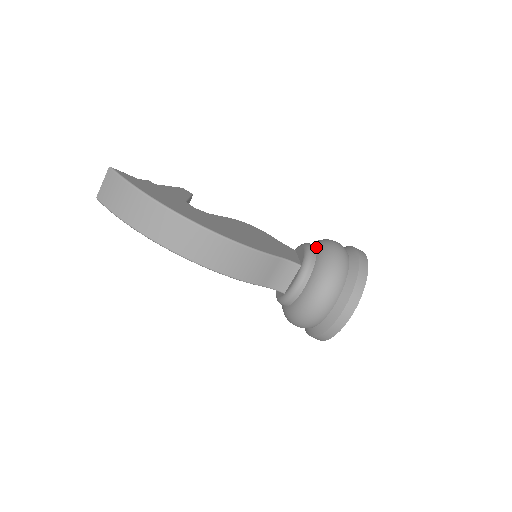
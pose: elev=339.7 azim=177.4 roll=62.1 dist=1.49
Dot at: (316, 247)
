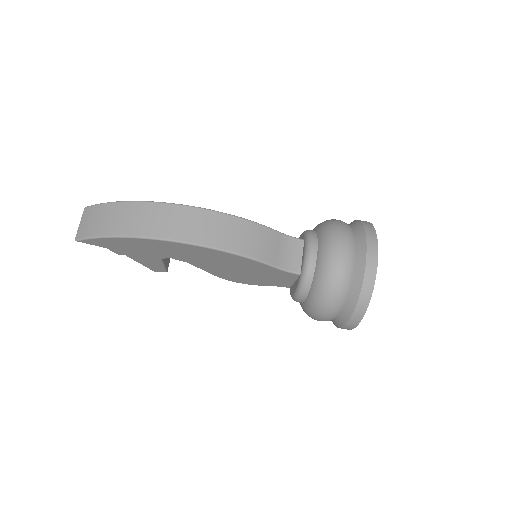
Dot at: occluded
